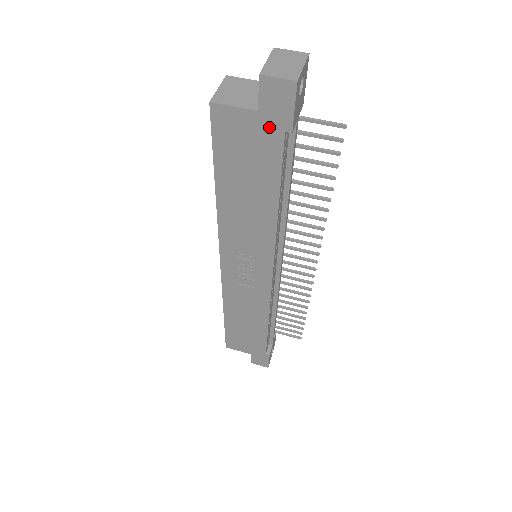
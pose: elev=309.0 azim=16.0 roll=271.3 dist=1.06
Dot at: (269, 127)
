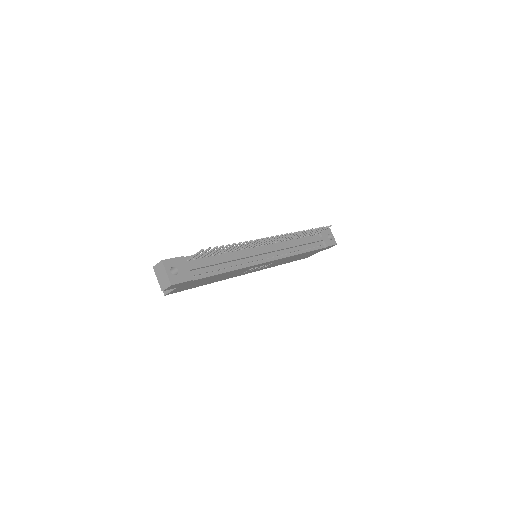
Dot at: (186, 284)
